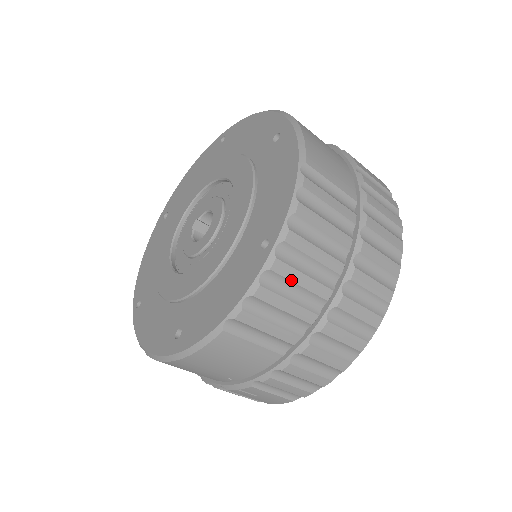
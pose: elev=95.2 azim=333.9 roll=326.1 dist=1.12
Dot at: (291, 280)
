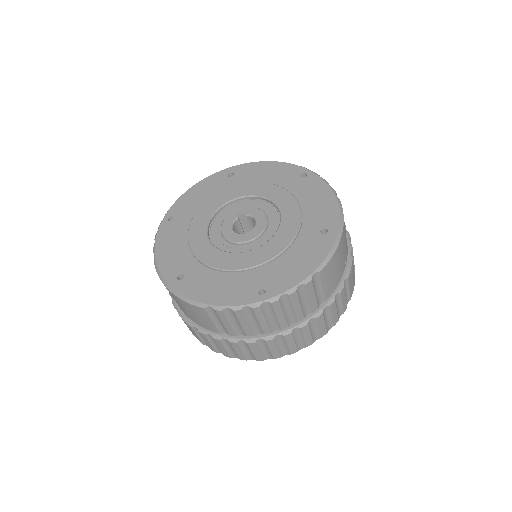
Dot at: (257, 317)
